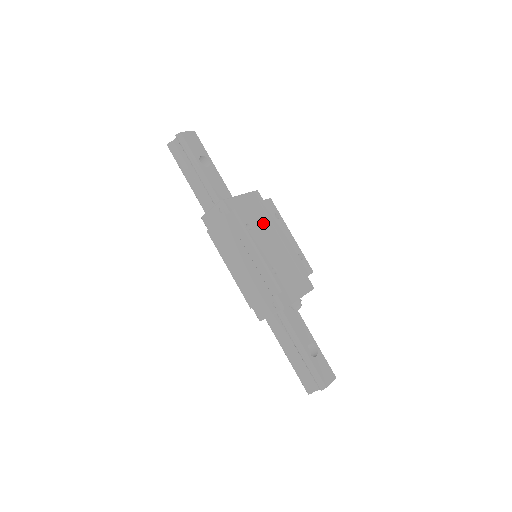
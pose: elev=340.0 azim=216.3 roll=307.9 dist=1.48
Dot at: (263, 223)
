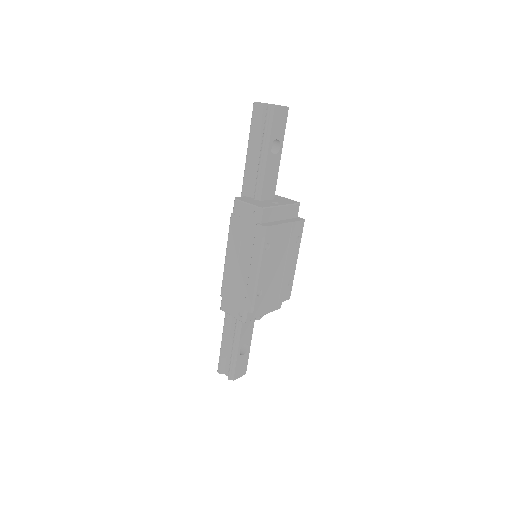
Dot at: (281, 244)
